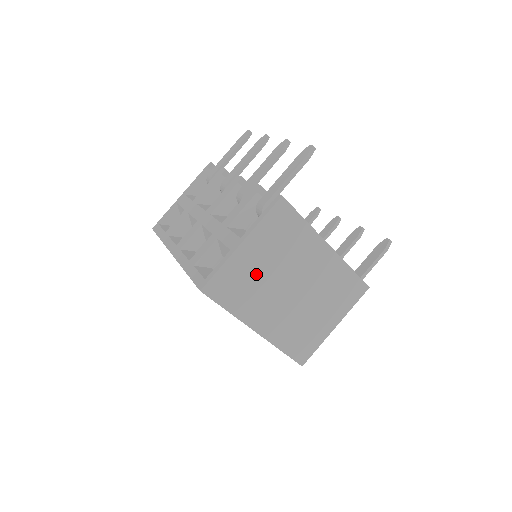
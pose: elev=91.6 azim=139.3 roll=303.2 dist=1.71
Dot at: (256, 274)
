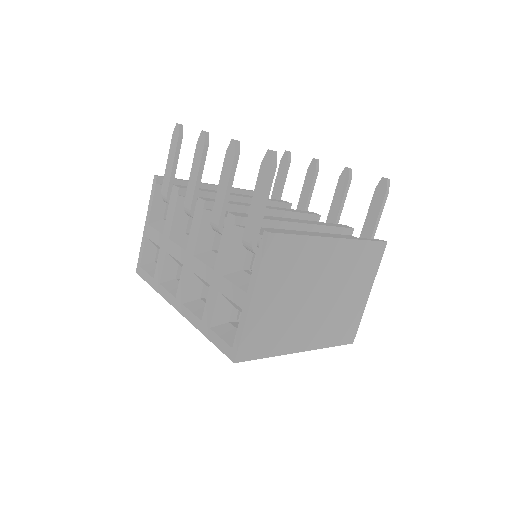
Dot at: (278, 312)
